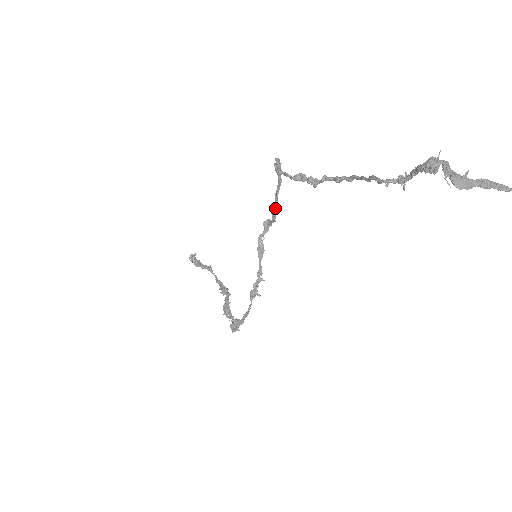
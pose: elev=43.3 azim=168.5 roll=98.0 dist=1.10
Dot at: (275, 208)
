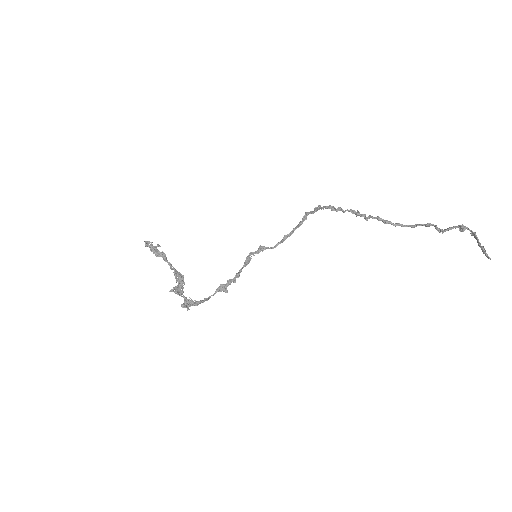
Dot at: (287, 237)
